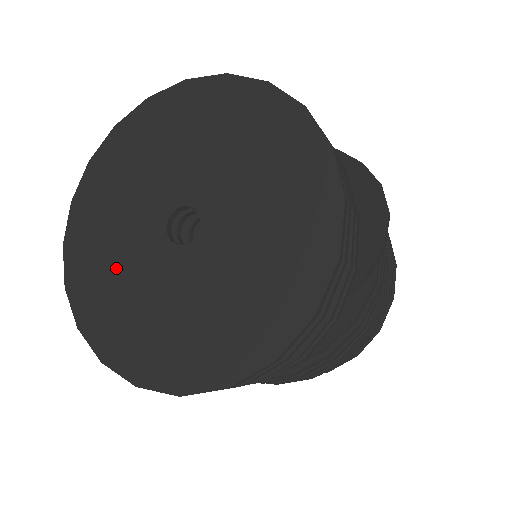
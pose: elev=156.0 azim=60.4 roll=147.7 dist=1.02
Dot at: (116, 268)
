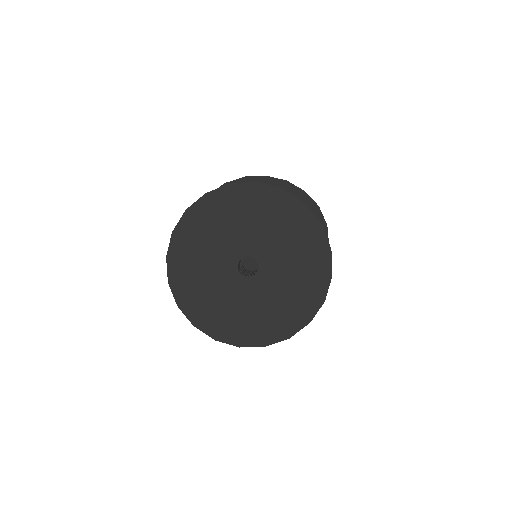
Dot at: (211, 292)
